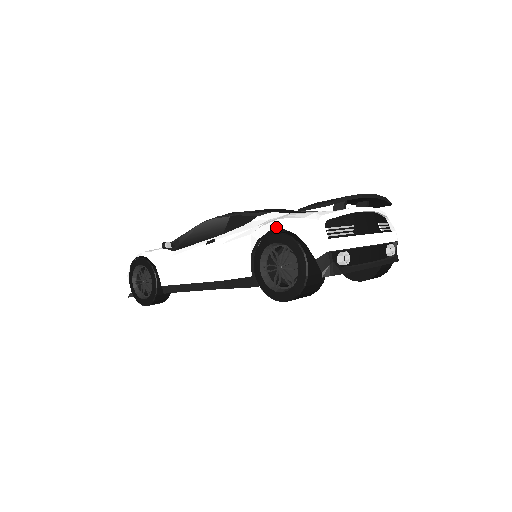
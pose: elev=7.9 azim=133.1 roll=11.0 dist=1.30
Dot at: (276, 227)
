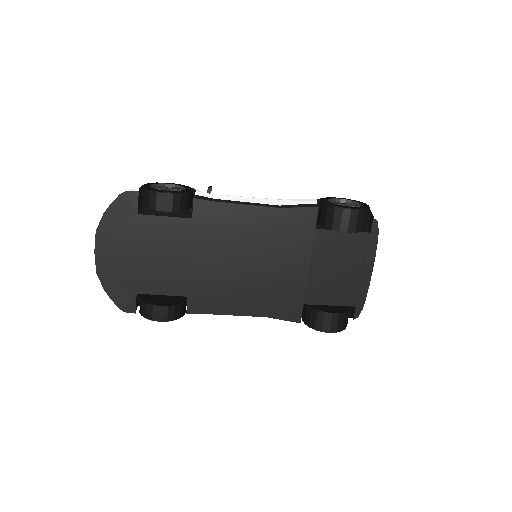
Dot at: occluded
